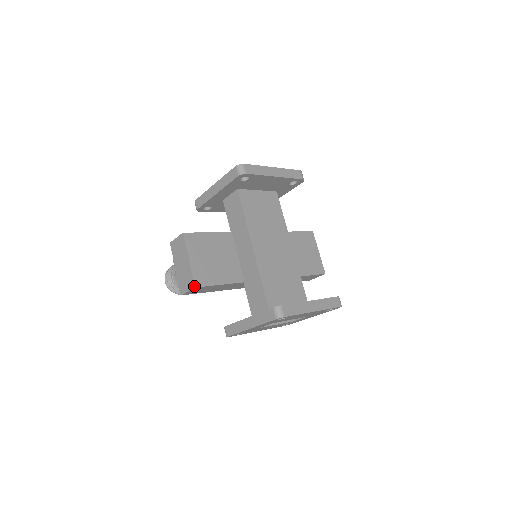
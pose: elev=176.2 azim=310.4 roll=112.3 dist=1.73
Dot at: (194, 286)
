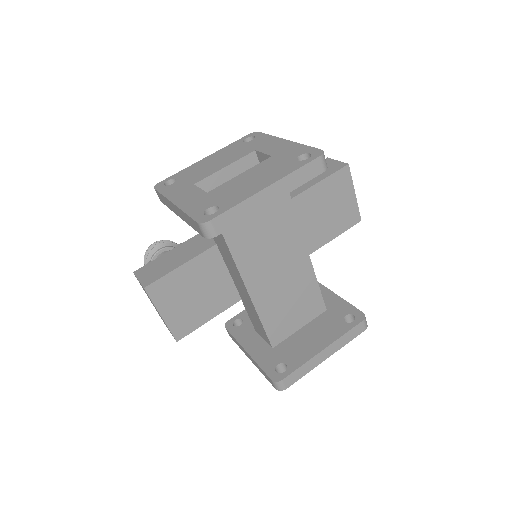
Dot at: occluded
